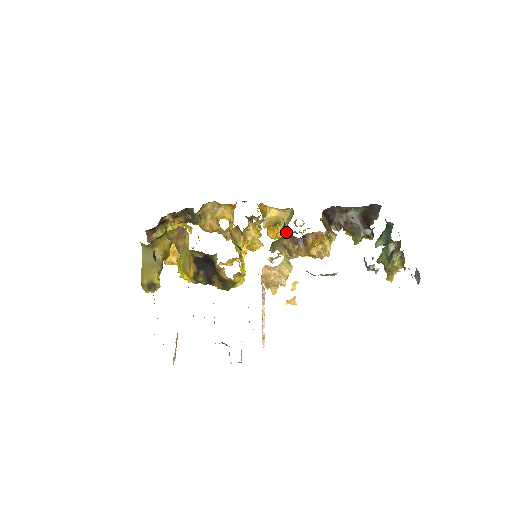
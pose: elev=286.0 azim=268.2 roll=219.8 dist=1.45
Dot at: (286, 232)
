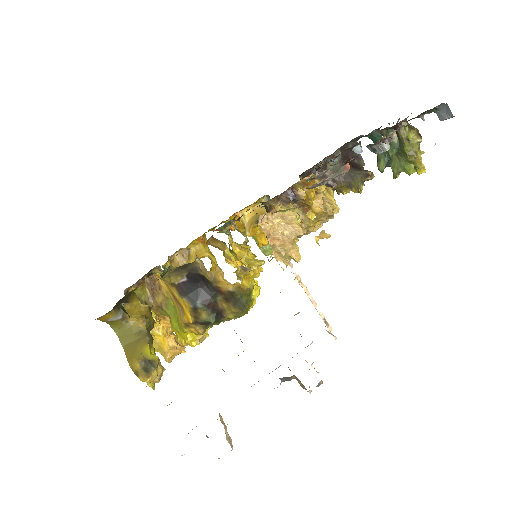
Dot at: occluded
